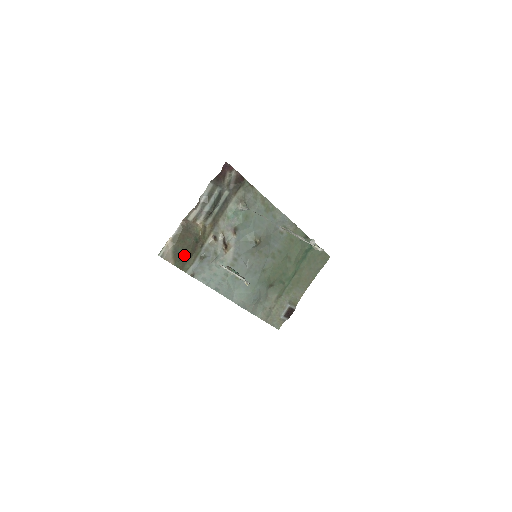
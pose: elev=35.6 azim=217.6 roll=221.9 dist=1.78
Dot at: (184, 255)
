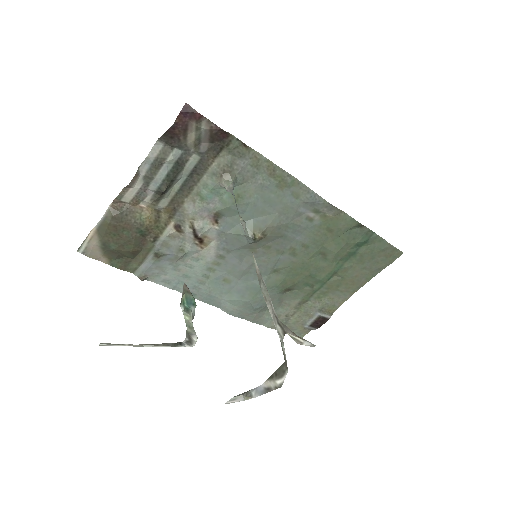
Dot at: (123, 252)
